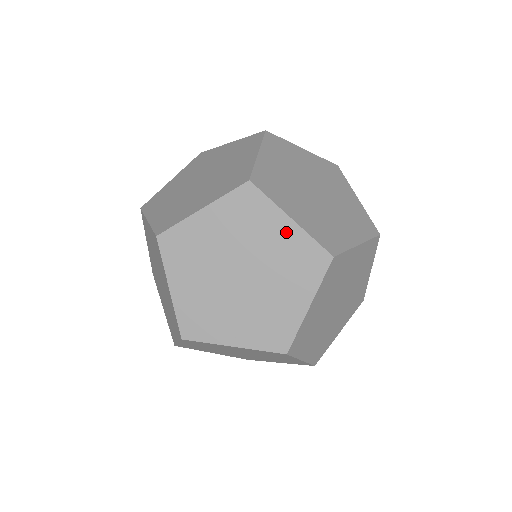
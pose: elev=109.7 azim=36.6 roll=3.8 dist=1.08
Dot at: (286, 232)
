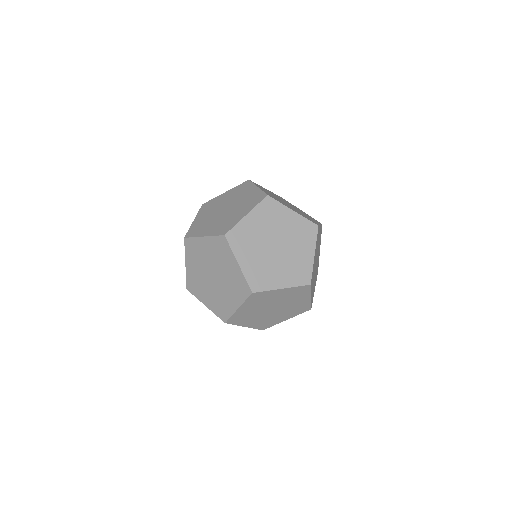
Dot at: (302, 211)
